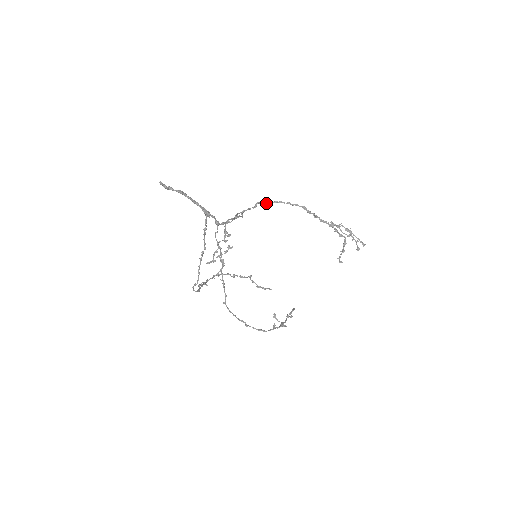
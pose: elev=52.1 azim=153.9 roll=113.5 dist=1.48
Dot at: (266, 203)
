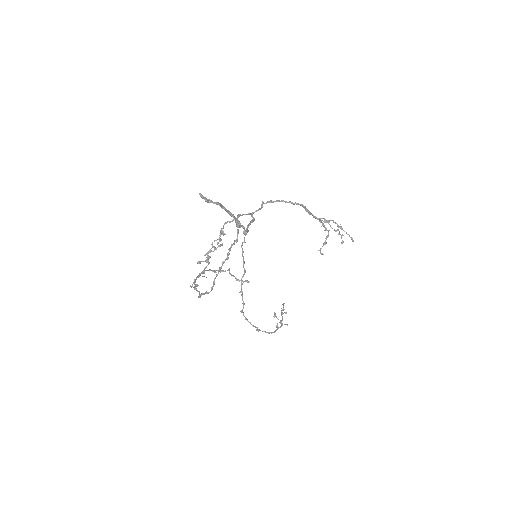
Dot at: (269, 202)
